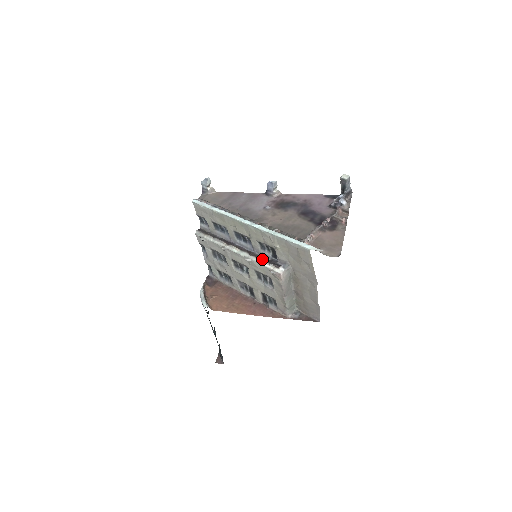
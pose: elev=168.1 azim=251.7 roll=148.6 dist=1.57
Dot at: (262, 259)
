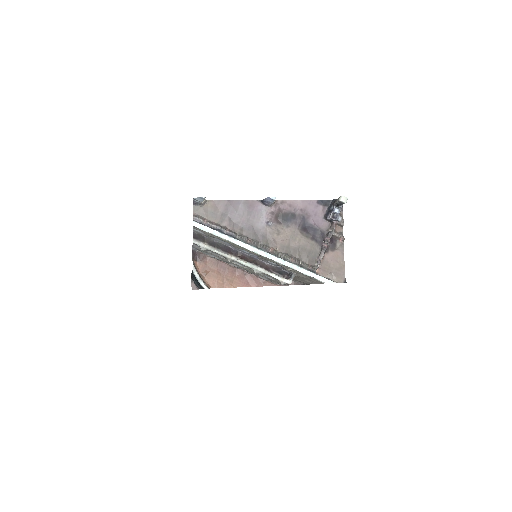
Dot at: (268, 268)
